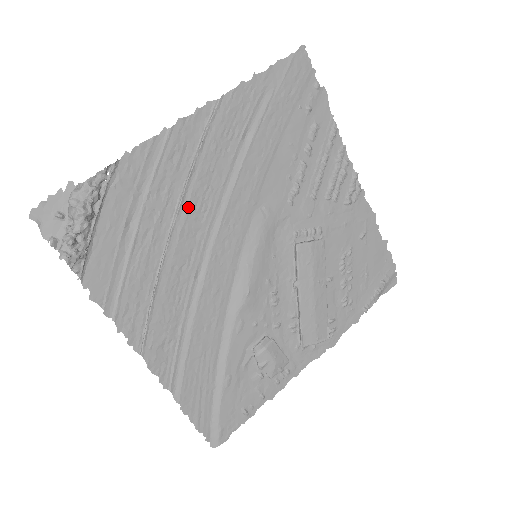
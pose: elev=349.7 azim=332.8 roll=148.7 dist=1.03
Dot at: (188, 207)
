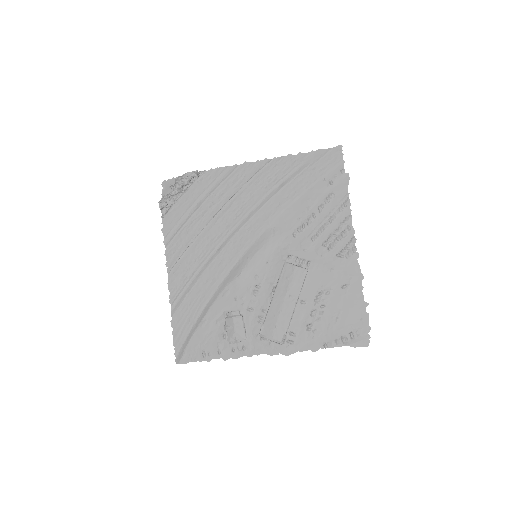
Dot at: (229, 208)
